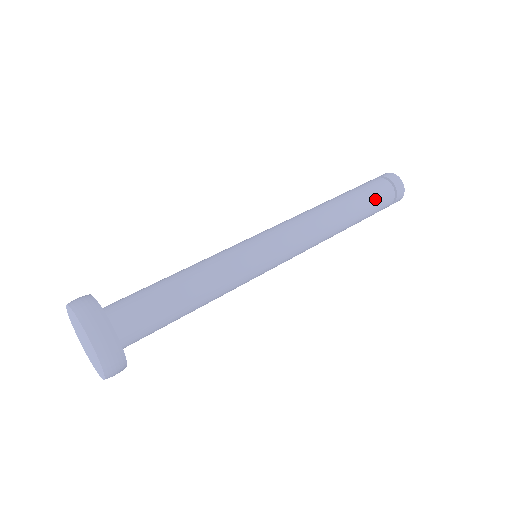
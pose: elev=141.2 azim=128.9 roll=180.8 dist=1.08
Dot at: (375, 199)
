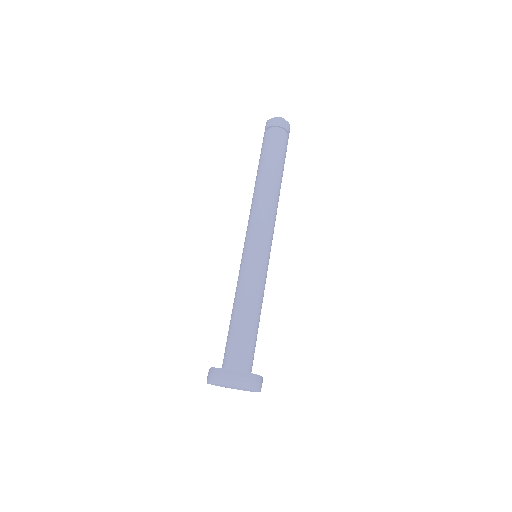
Dot at: (276, 148)
